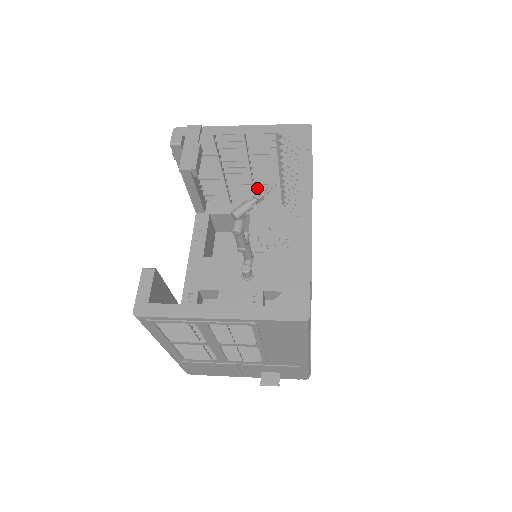
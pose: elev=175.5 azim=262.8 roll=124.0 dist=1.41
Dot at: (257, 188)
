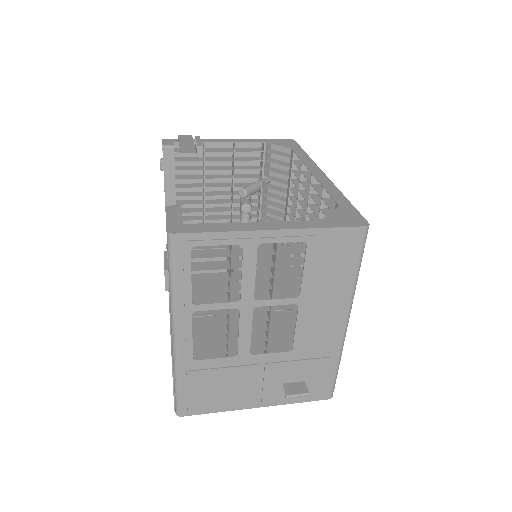
Dot at: (235, 218)
